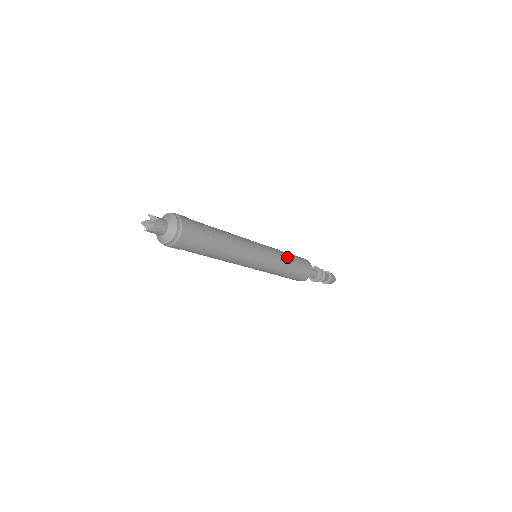
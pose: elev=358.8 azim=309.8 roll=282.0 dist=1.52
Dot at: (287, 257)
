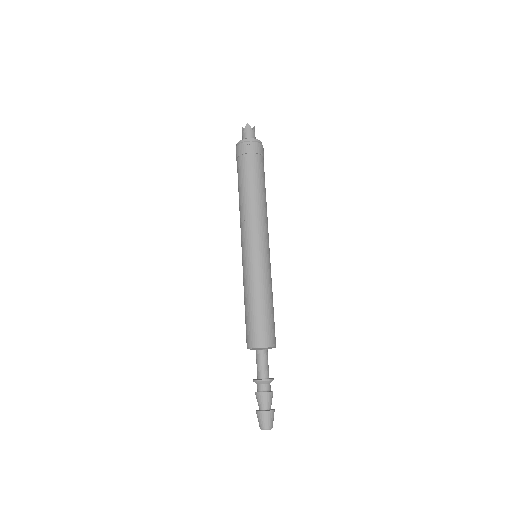
Dot at: occluded
